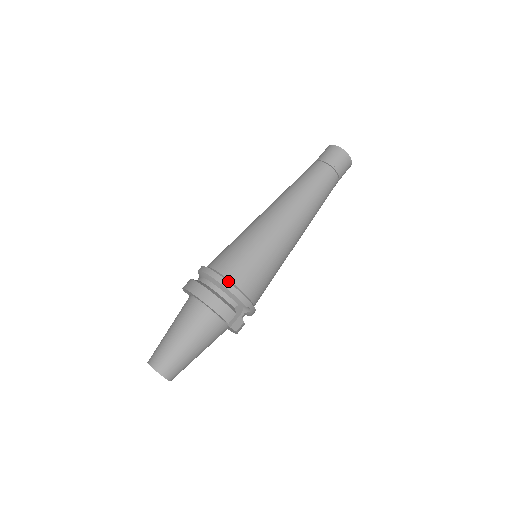
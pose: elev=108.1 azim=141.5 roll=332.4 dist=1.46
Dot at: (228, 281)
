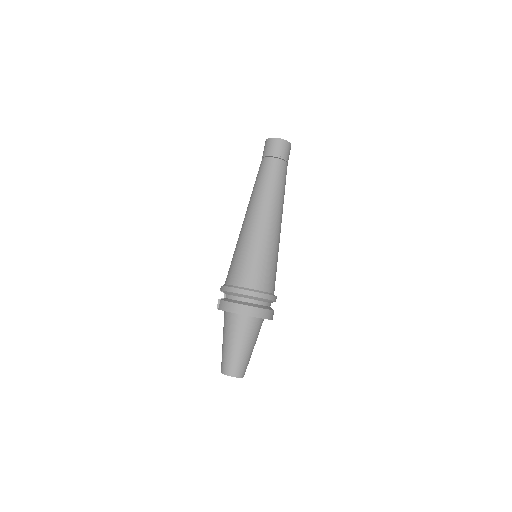
Dot at: (267, 294)
